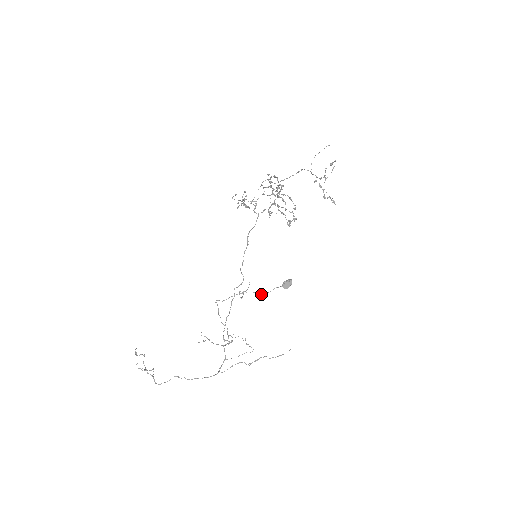
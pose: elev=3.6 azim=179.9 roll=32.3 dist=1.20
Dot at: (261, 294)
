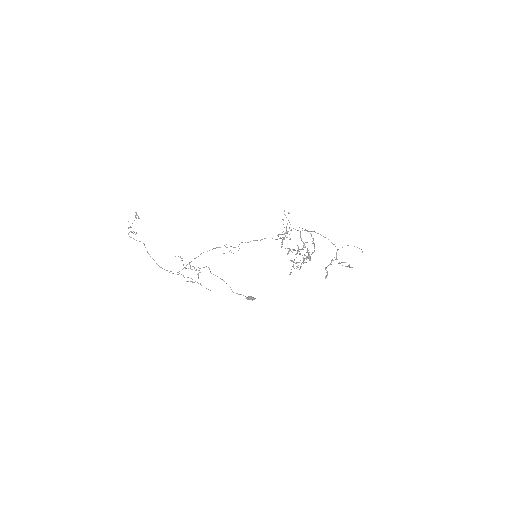
Dot at: occluded
